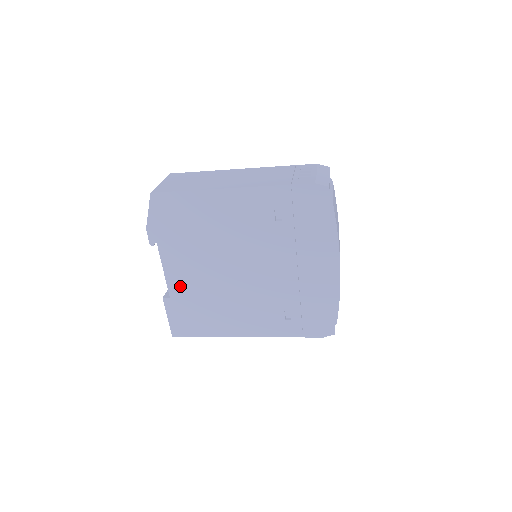
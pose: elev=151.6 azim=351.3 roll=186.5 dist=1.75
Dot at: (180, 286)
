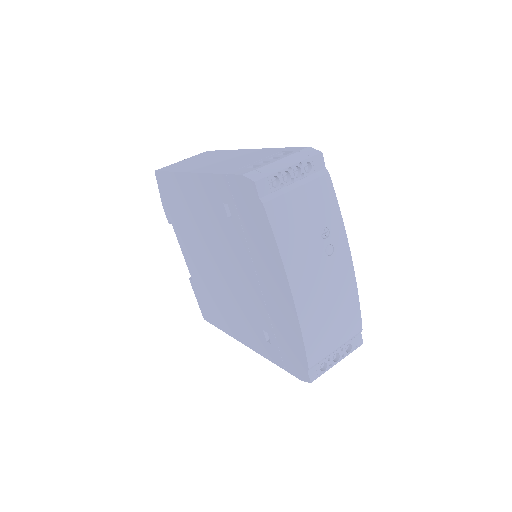
Dot at: (194, 270)
